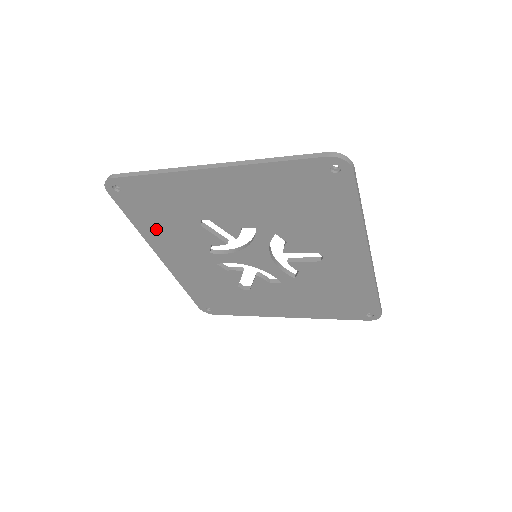
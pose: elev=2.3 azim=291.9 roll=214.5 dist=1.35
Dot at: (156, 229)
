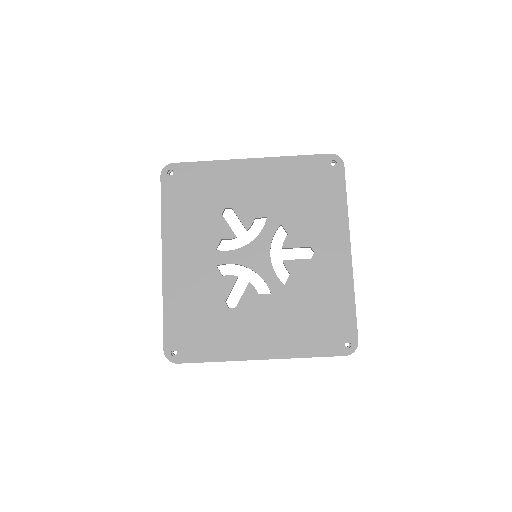
Dot at: (180, 219)
